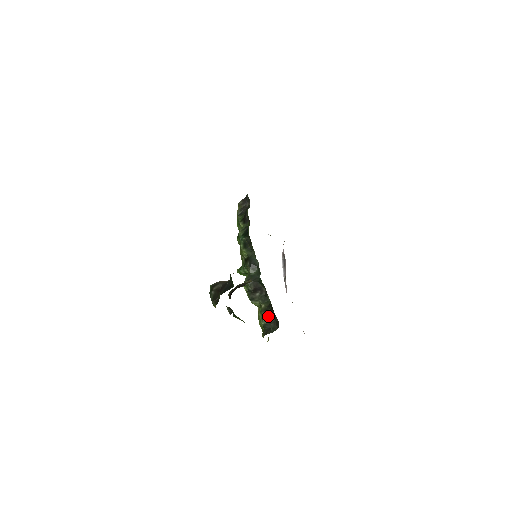
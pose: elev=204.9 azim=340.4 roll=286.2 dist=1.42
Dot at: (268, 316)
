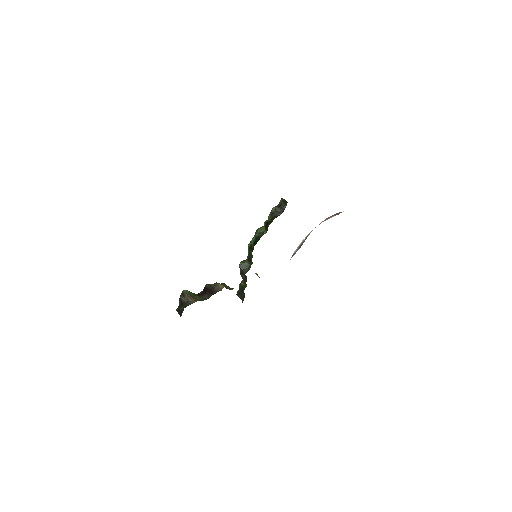
Dot at: (242, 291)
